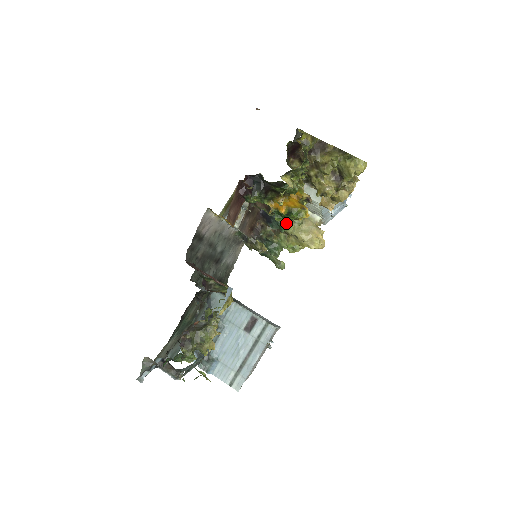
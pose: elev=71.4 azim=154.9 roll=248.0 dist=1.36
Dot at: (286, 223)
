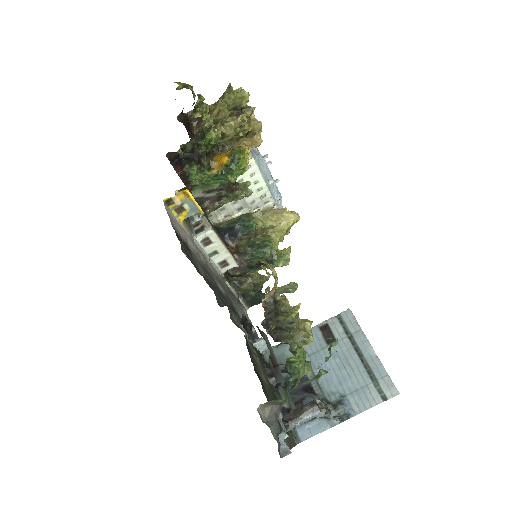
Dot at: (250, 219)
